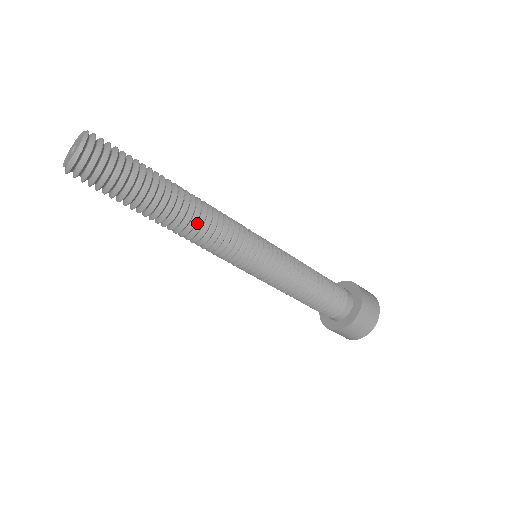
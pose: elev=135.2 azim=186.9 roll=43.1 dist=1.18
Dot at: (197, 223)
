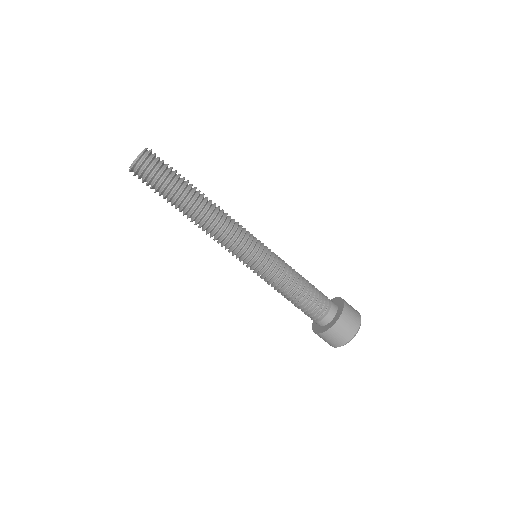
Dot at: (205, 225)
